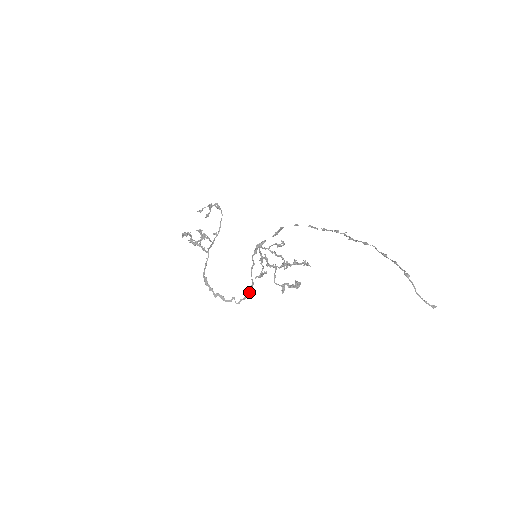
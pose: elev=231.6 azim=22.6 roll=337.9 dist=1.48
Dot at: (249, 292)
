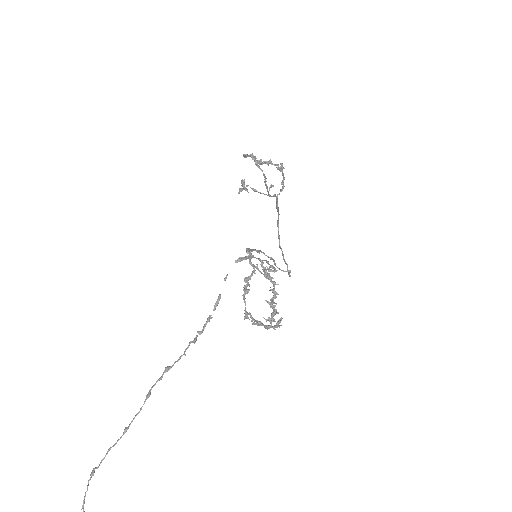
Dot at: (289, 274)
